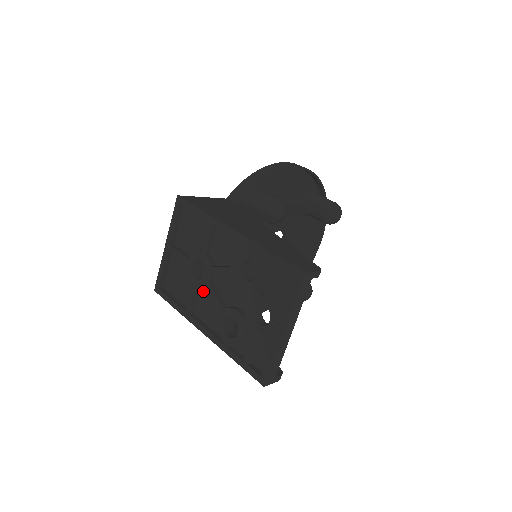
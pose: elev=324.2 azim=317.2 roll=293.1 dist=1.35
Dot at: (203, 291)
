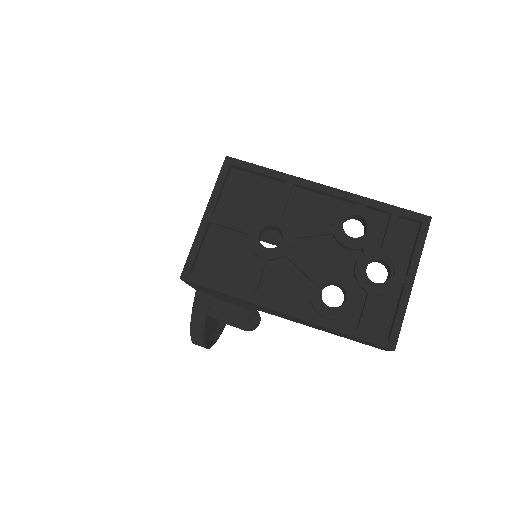
Dot at: (273, 265)
